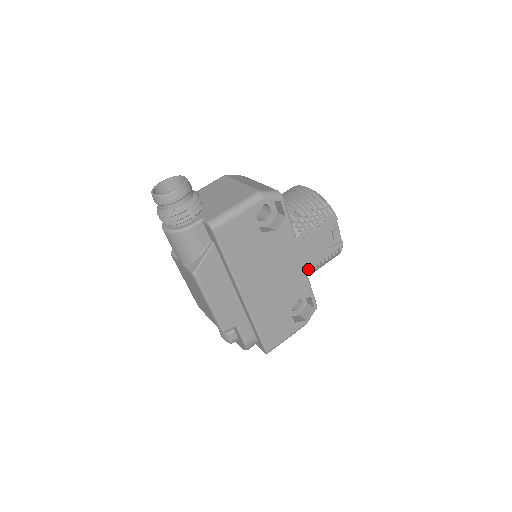
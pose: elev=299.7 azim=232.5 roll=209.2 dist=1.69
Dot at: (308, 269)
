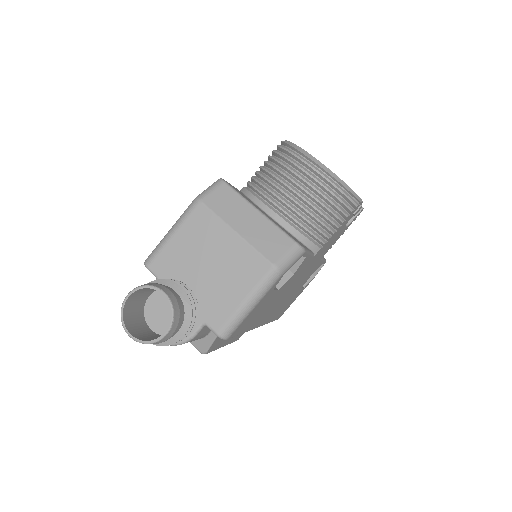
Dot at: (323, 256)
